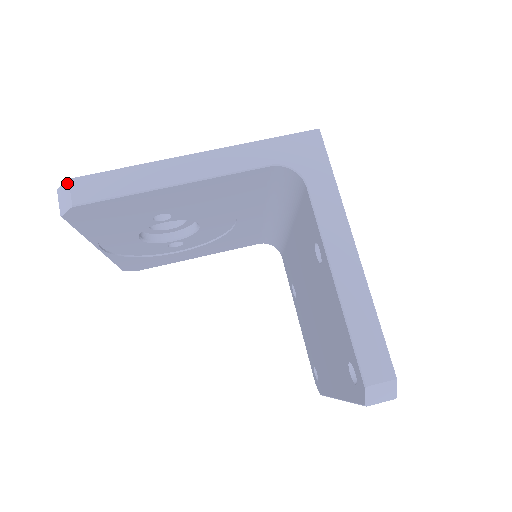
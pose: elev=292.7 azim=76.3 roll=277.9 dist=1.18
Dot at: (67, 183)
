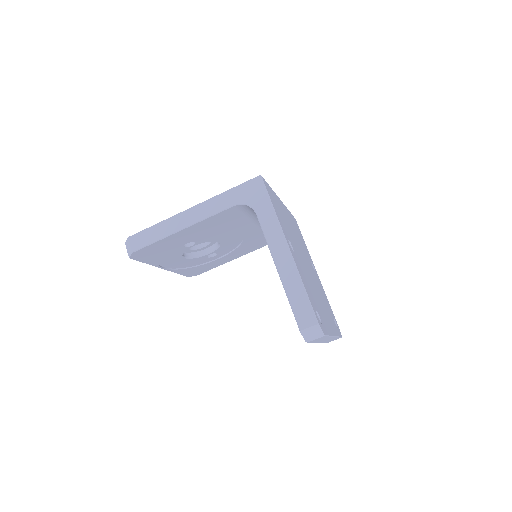
Dot at: (128, 240)
